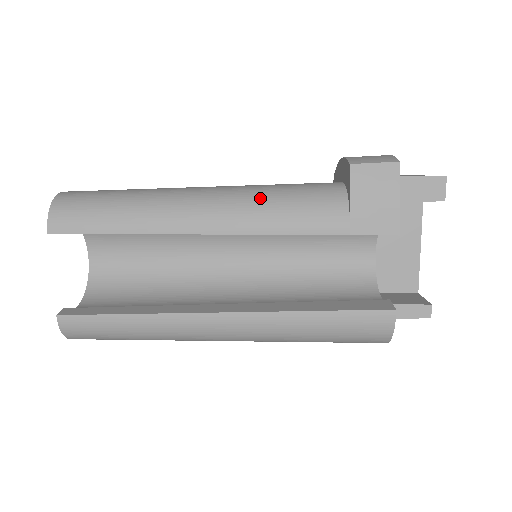
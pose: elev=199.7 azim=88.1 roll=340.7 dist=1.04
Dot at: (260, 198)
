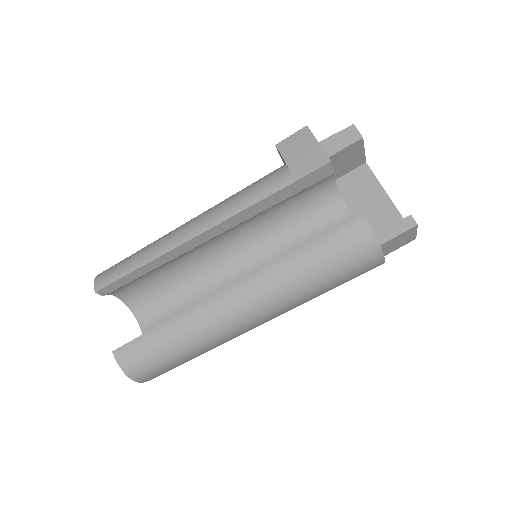
Dot at: (228, 198)
